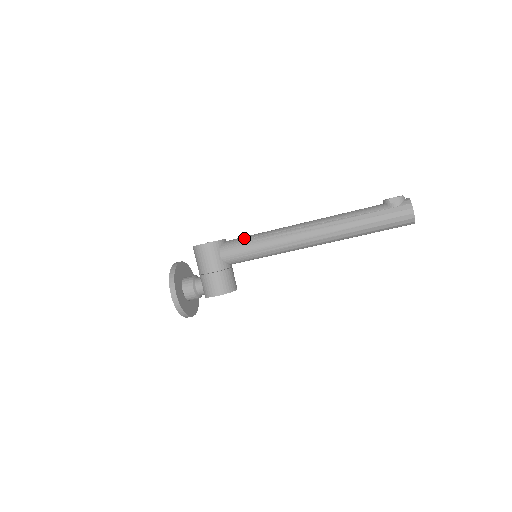
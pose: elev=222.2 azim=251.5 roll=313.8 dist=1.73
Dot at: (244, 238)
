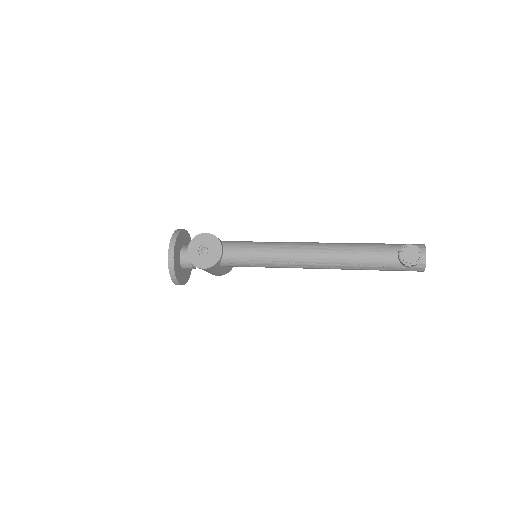
Dot at: (245, 259)
